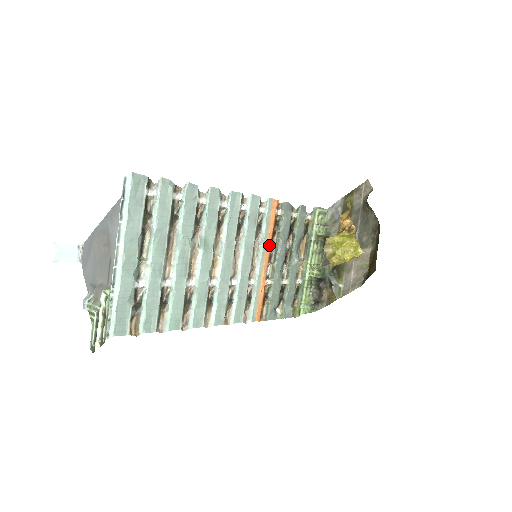
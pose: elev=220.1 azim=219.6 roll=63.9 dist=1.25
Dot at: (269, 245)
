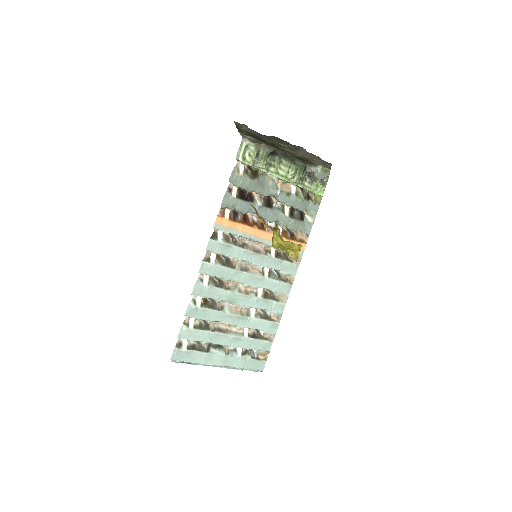
Dot at: (252, 229)
